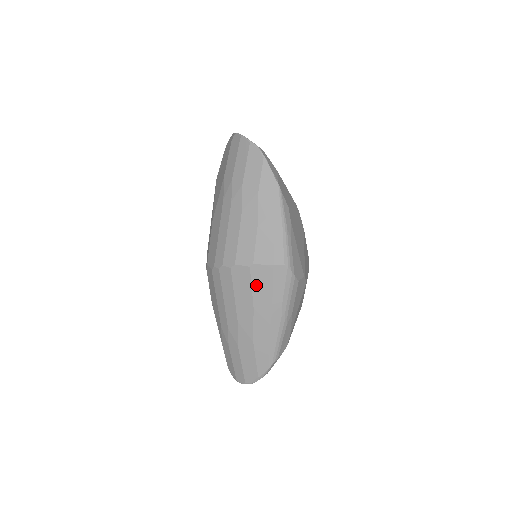
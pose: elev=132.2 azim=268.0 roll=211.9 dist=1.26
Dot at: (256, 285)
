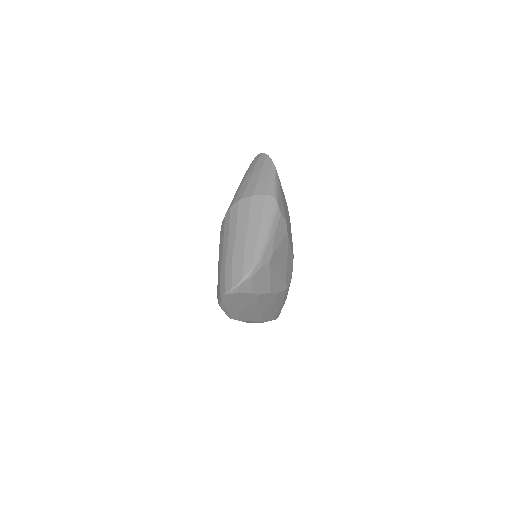
Dot at: (253, 207)
